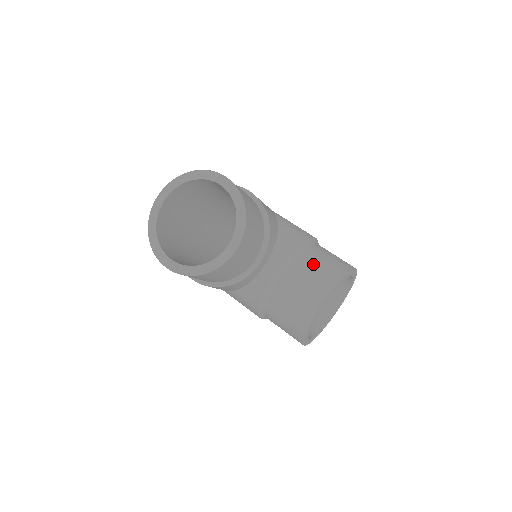
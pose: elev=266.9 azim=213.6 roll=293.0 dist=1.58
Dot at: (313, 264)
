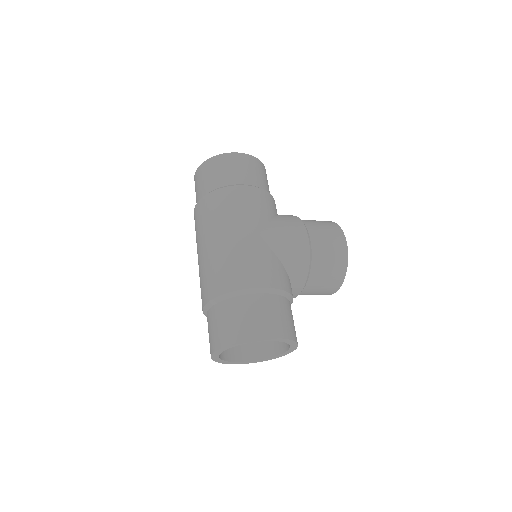
Dot at: (323, 276)
